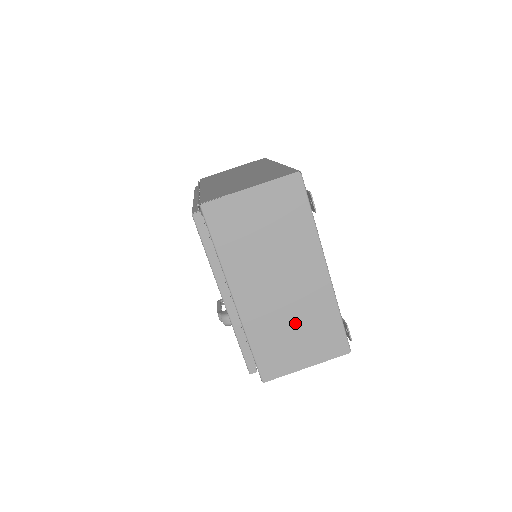
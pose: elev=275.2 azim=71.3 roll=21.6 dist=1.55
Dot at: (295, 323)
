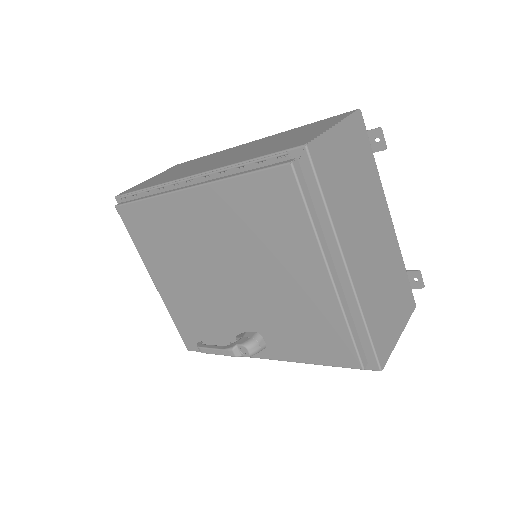
Dot at: (386, 285)
